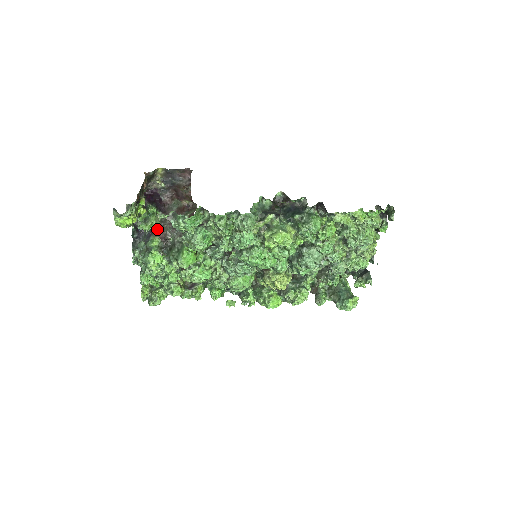
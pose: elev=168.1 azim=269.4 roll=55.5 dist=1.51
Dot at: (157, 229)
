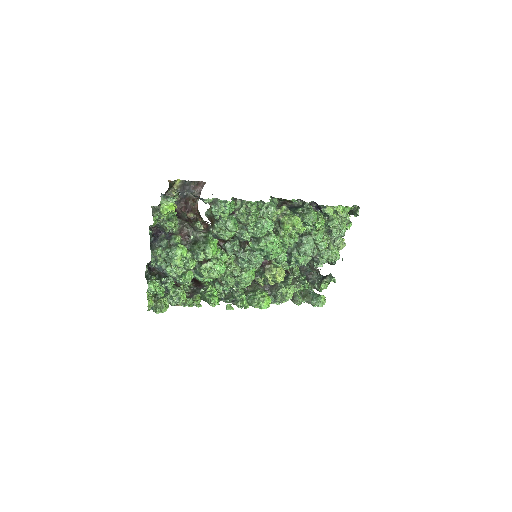
Dot at: (175, 231)
